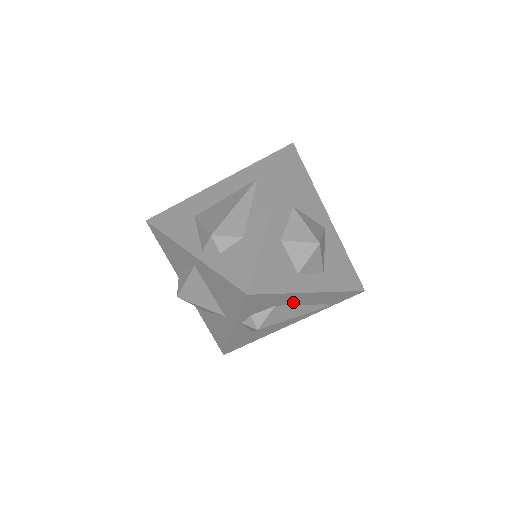
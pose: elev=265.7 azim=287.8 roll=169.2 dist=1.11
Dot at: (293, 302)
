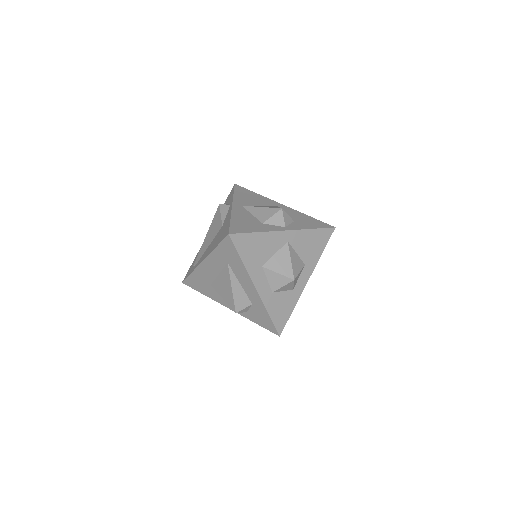
Dot at: occluded
